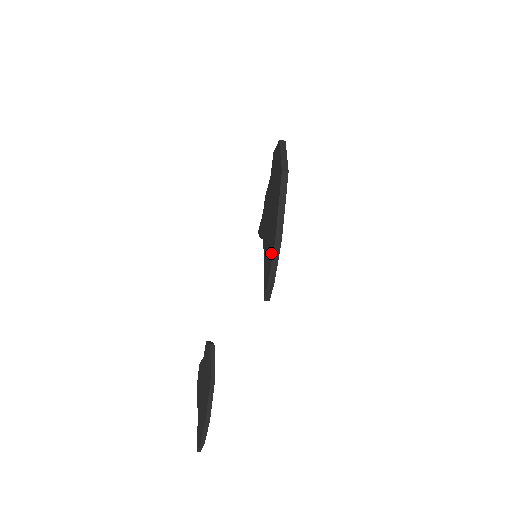
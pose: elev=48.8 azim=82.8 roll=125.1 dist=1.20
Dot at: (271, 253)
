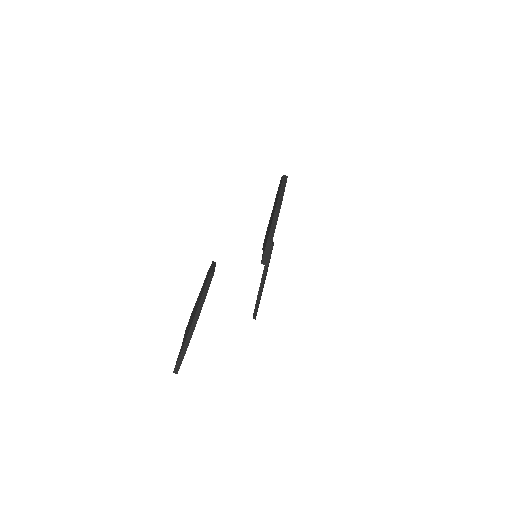
Dot at: (271, 222)
